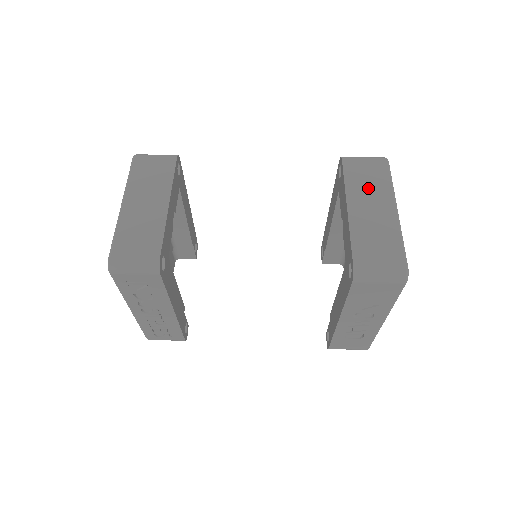
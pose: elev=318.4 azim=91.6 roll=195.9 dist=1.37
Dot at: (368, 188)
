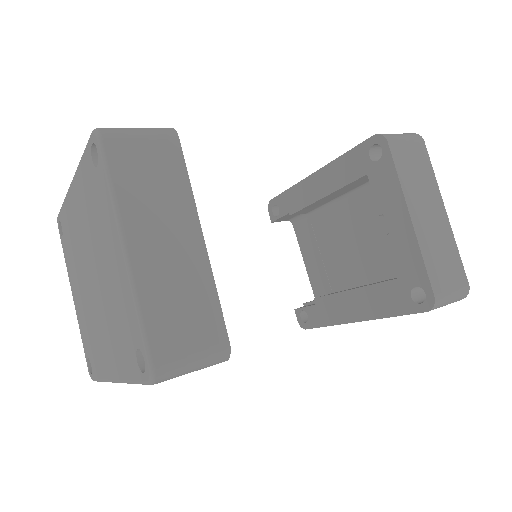
Dot at: (420, 184)
